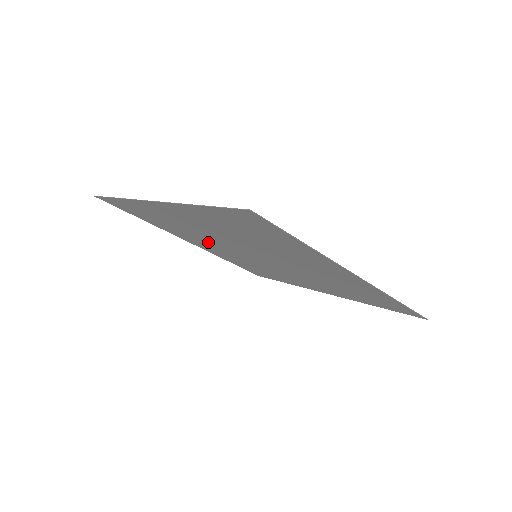
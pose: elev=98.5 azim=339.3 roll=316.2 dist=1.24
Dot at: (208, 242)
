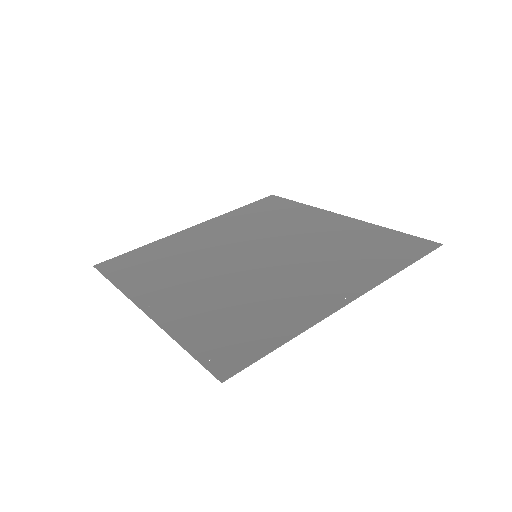
Dot at: (209, 247)
